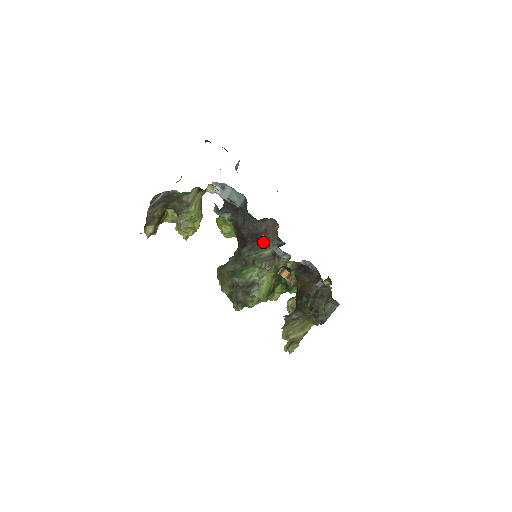
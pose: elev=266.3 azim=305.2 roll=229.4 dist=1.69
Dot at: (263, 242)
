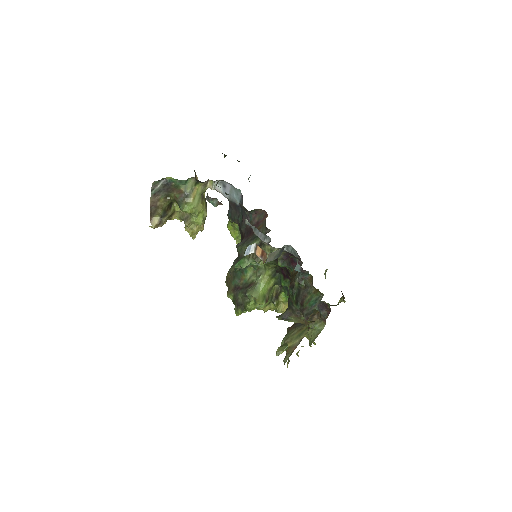
Dot at: (254, 234)
